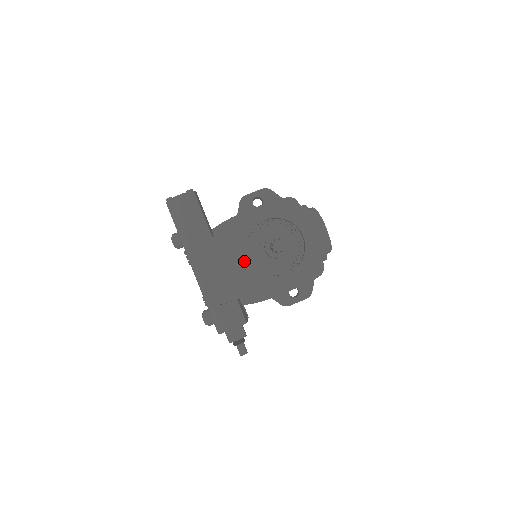
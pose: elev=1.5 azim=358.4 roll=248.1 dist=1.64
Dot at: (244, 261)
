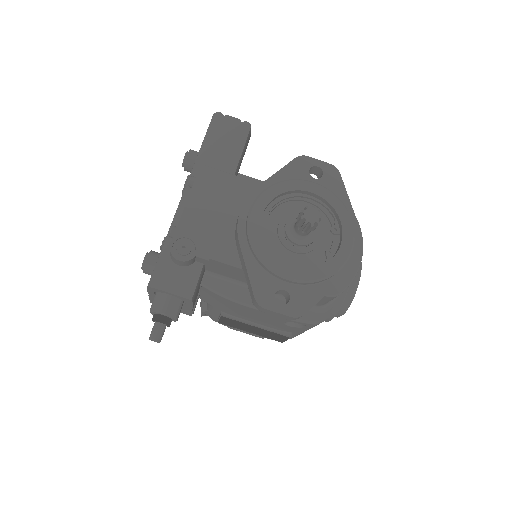
Dot at: (253, 214)
